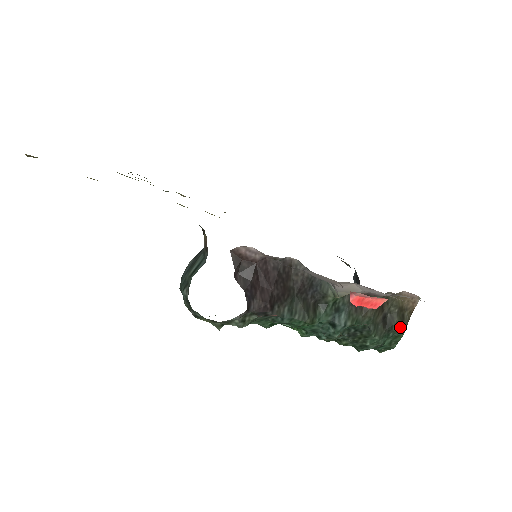
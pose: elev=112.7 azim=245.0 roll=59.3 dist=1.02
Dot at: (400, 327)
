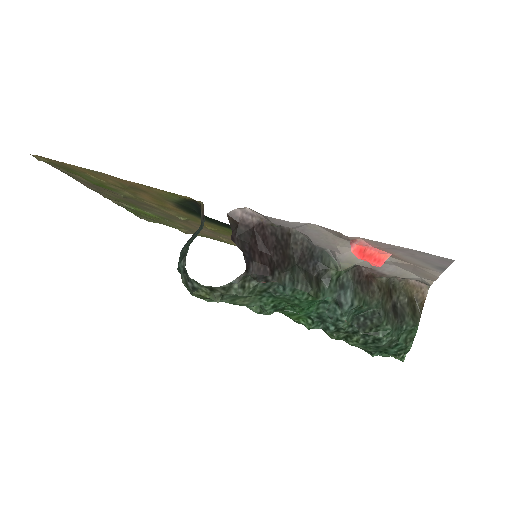
Dot at: (413, 318)
